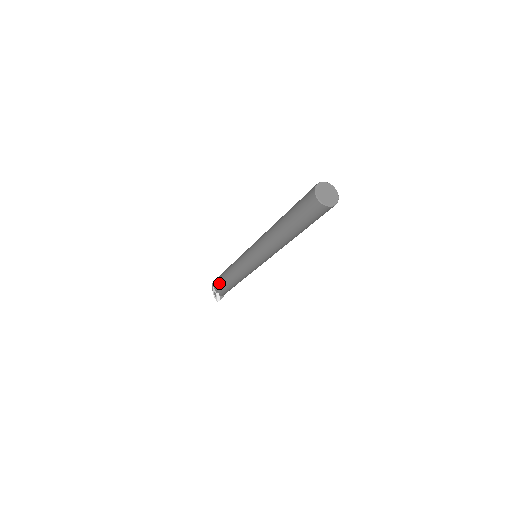
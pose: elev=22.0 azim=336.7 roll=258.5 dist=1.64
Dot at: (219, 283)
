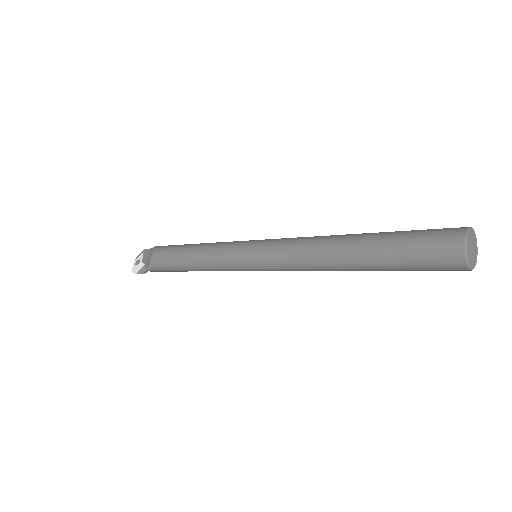
Dot at: (165, 252)
